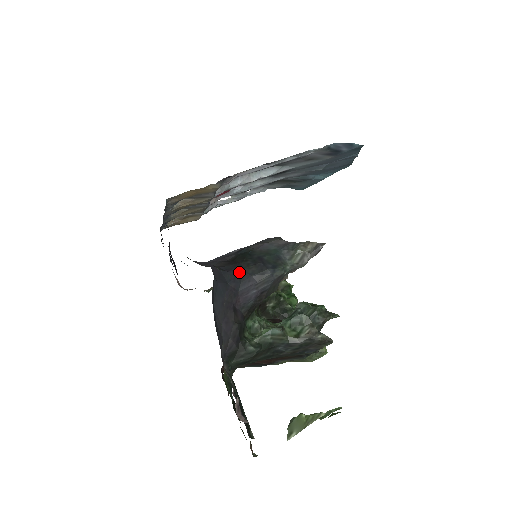
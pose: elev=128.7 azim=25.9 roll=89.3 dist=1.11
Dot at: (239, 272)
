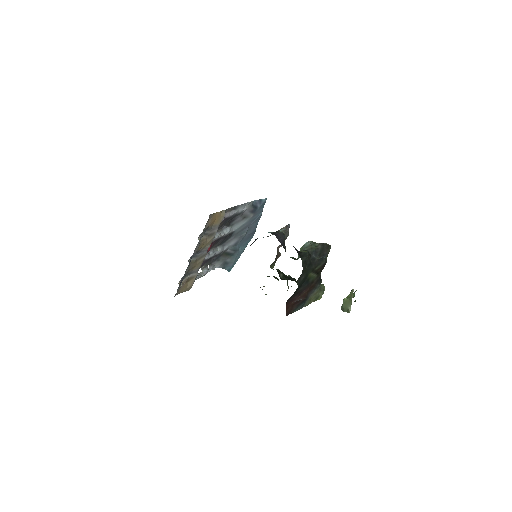
Dot at: (268, 232)
